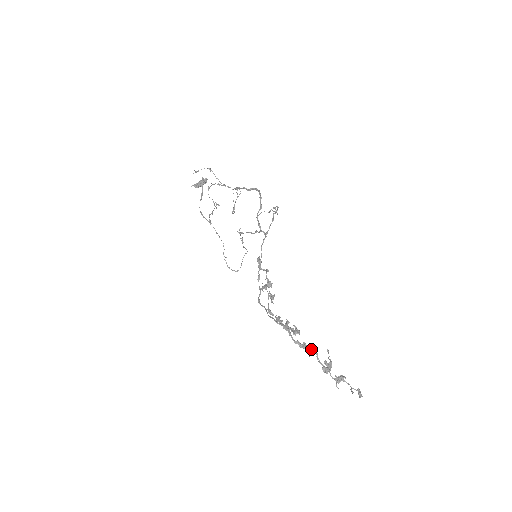
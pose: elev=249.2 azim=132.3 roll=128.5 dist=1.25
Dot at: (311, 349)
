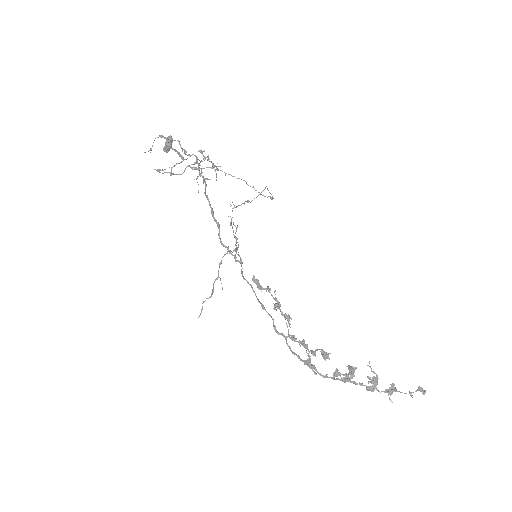
Dot at: (343, 381)
